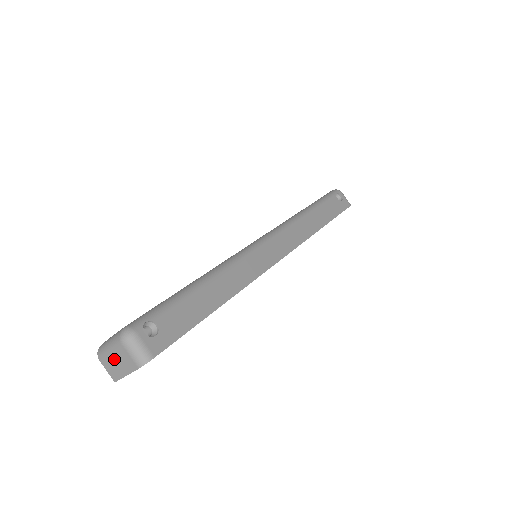
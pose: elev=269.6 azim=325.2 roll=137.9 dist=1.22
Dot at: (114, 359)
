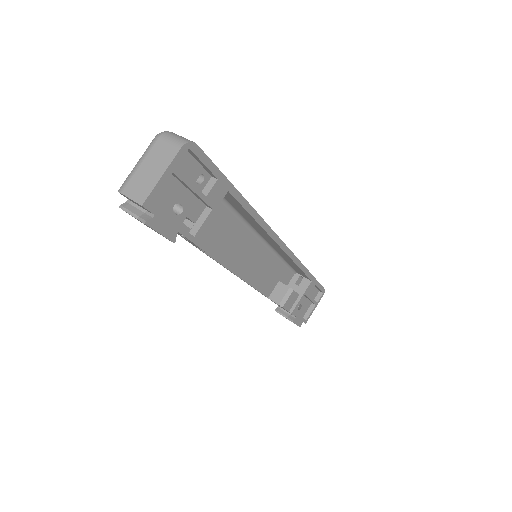
Dot at: (145, 169)
